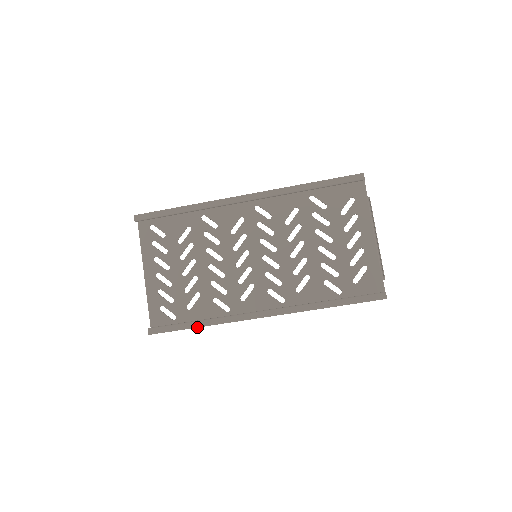
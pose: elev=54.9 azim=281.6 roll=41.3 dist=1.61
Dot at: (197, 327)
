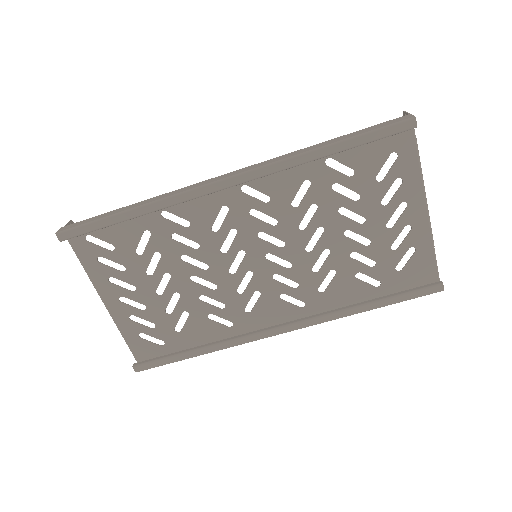
Dot at: (196, 356)
